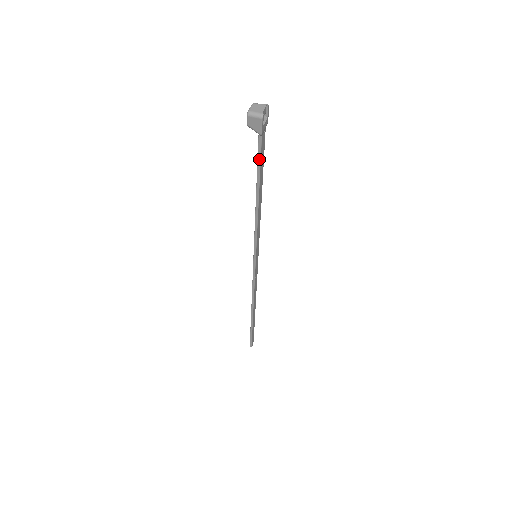
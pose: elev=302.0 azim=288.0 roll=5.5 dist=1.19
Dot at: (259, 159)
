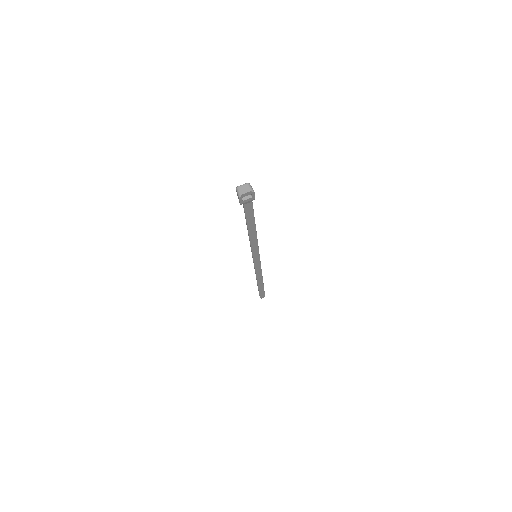
Dot at: (245, 213)
